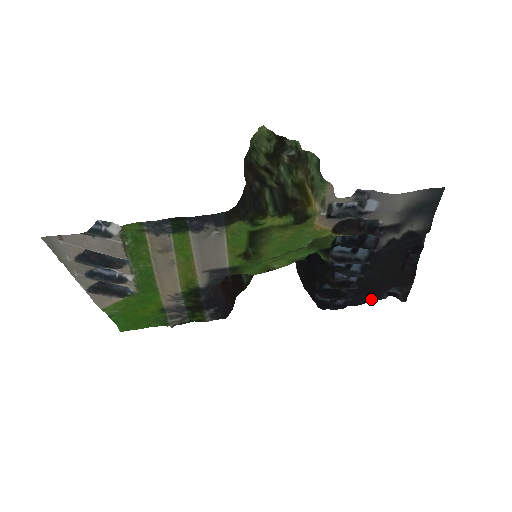
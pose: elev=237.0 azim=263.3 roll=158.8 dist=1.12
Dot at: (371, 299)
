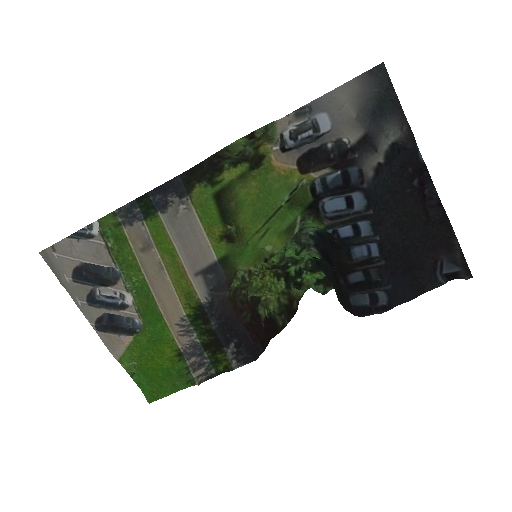
Dot at: (423, 288)
